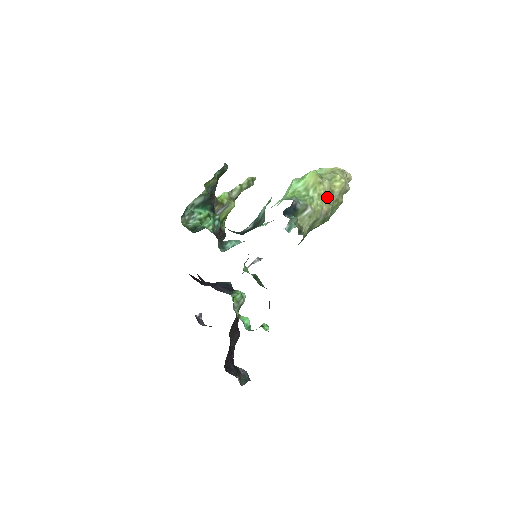
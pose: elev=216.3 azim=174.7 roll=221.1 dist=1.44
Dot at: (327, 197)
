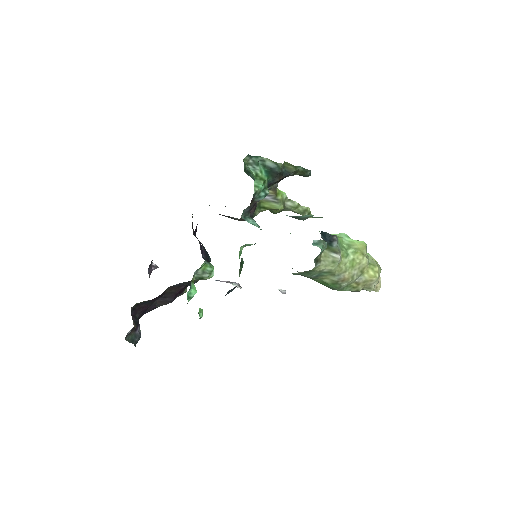
Dot at: (356, 270)
